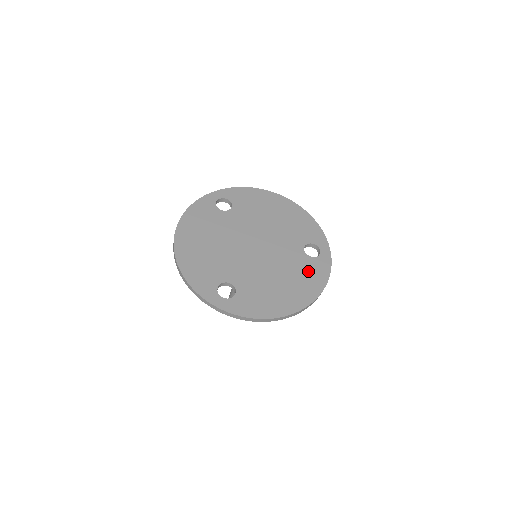
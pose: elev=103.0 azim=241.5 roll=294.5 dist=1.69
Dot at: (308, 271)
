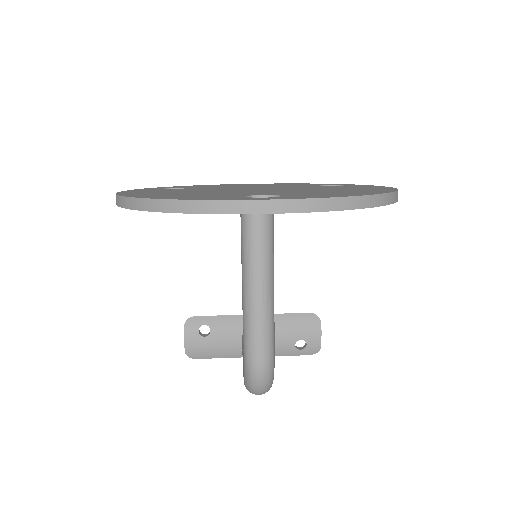
Dot at: (352, 187)
